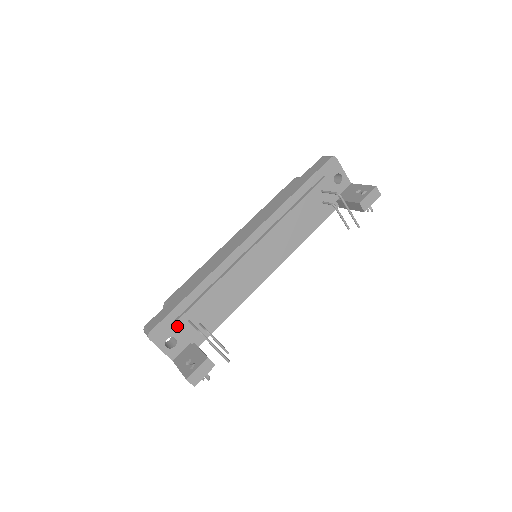
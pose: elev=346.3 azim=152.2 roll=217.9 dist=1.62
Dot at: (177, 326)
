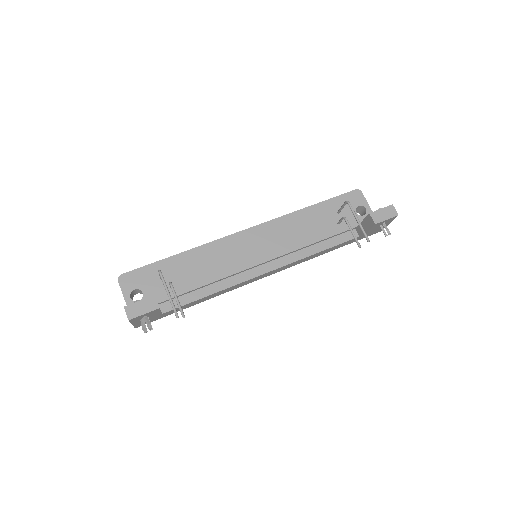
Dot at: (148, 278)
